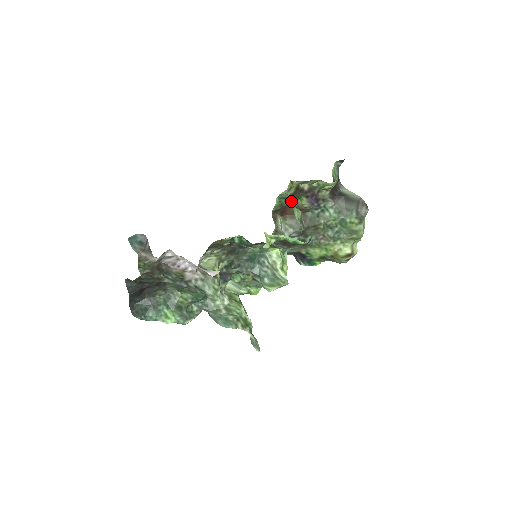
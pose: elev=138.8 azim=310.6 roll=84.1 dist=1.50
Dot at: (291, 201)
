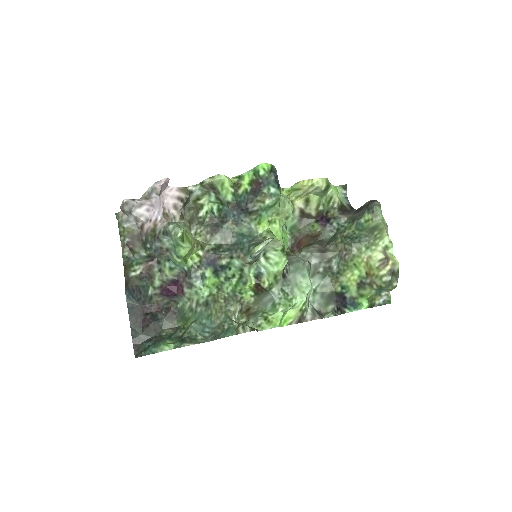
Dot at: (303, 230)
